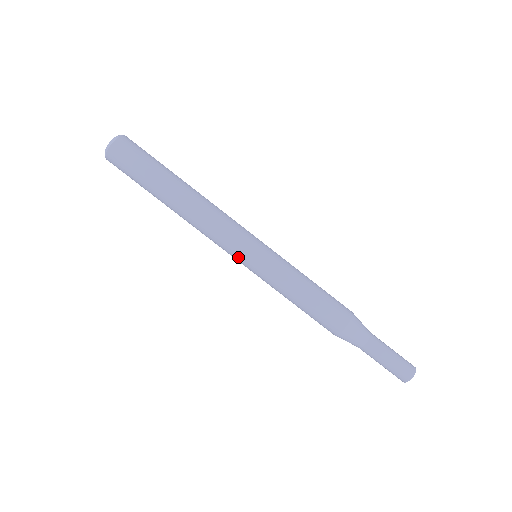
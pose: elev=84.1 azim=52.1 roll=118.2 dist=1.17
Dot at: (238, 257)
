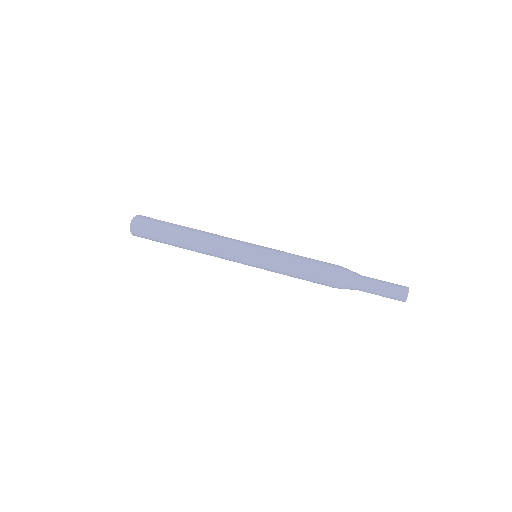
Dot at: (245, 251)
